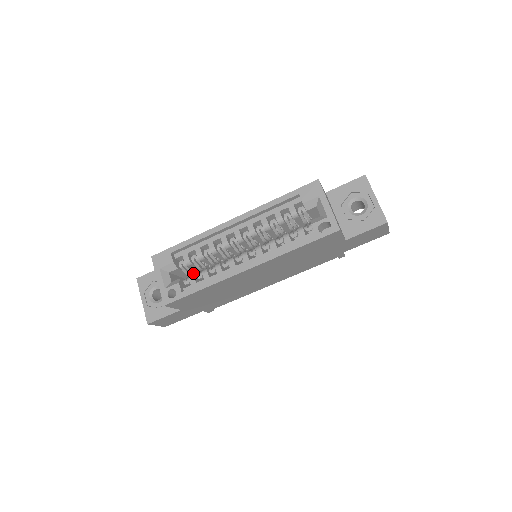
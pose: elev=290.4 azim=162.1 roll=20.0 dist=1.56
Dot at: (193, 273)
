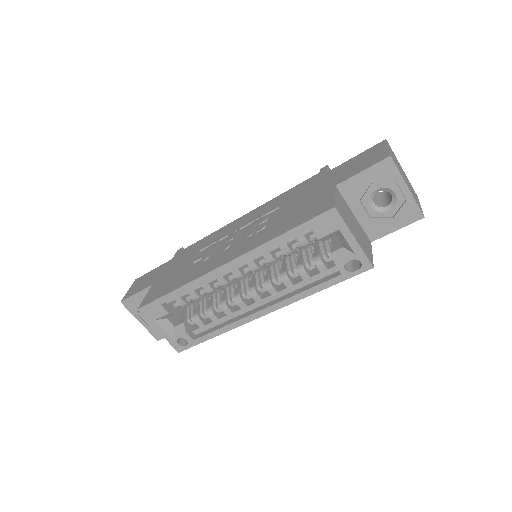
Dot at: occluded
